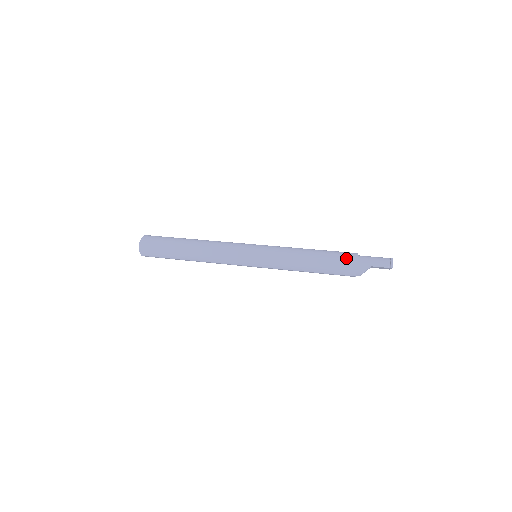
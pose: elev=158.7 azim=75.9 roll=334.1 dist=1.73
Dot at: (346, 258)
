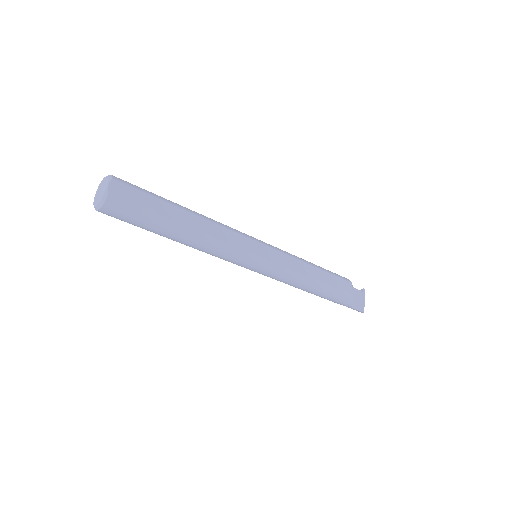
Dot at: occluded
